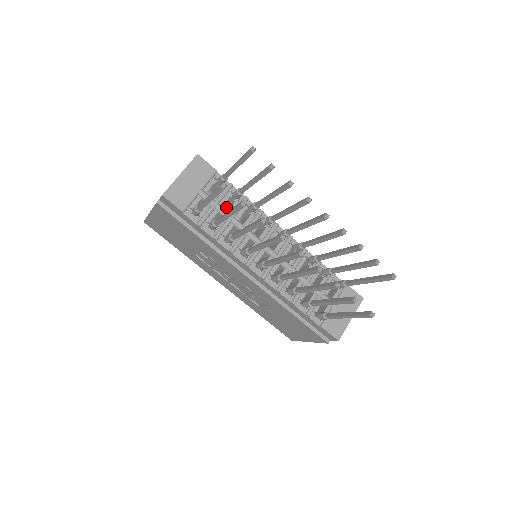
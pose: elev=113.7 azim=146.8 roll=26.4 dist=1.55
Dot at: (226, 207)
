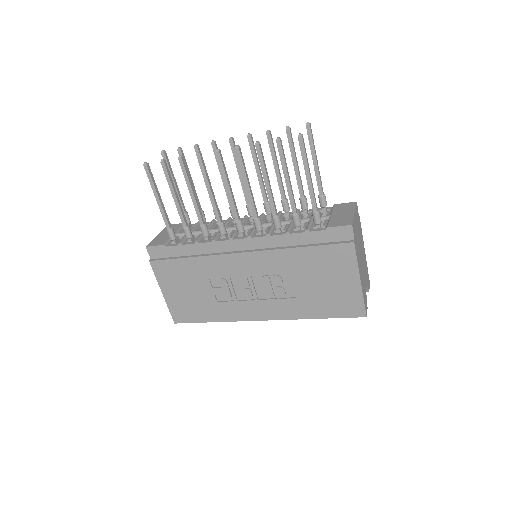
Dot at: occluded
